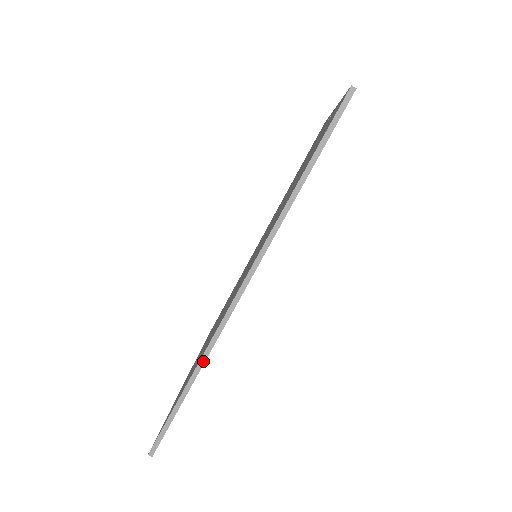
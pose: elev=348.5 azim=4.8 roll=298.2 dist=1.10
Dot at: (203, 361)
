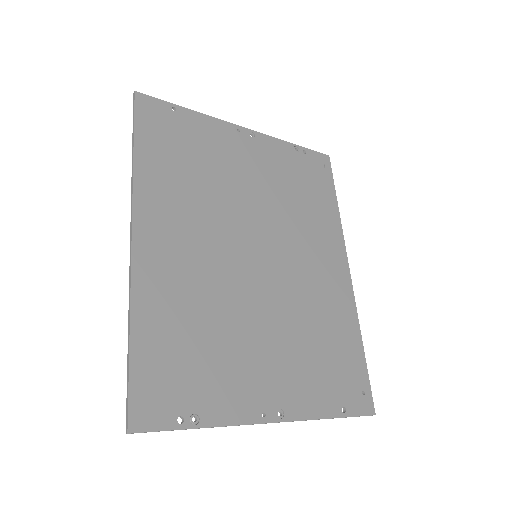
Dot at: (129, 307)
